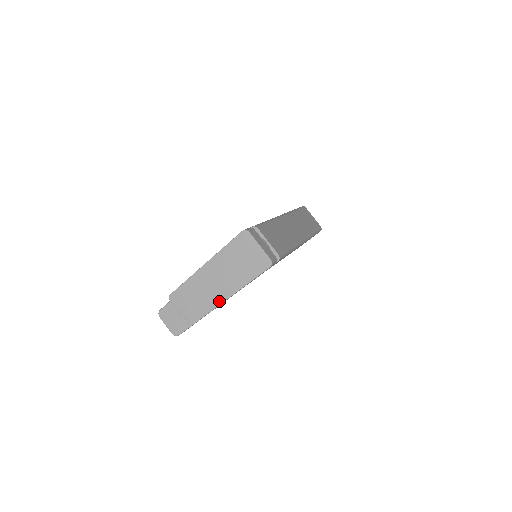
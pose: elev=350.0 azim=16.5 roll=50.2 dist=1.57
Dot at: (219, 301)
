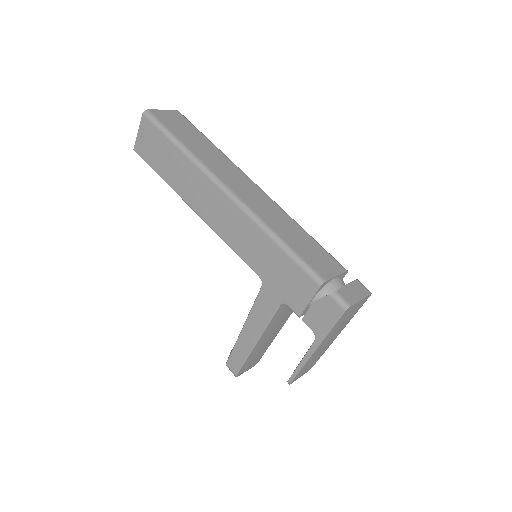
Dot at: (331, 343)
